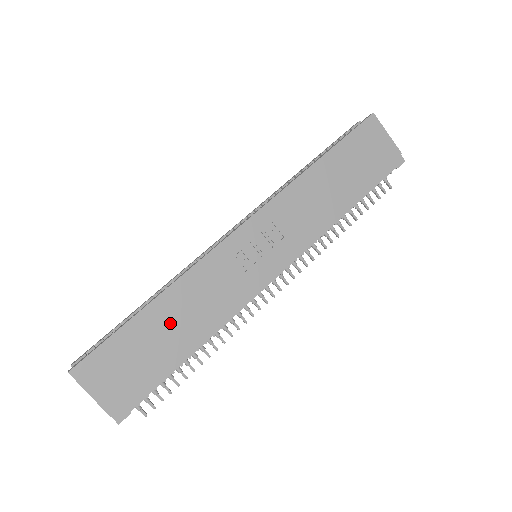
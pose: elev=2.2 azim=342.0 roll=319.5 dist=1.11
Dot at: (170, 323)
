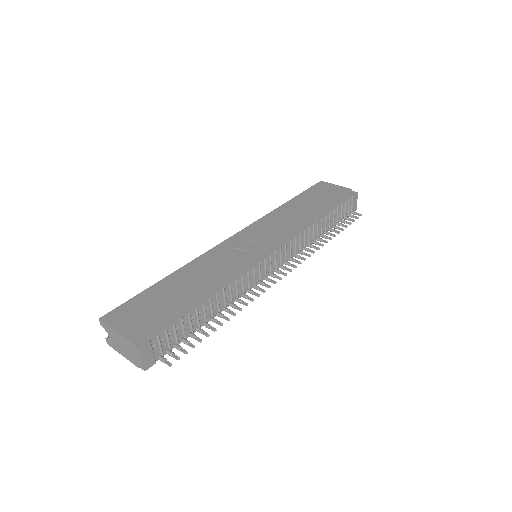
Dot at: (184, 284)
